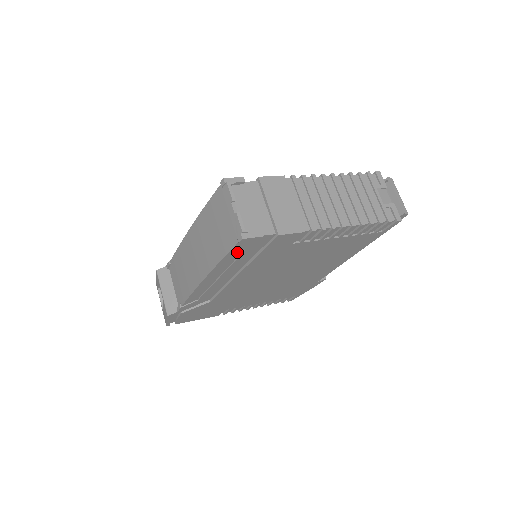
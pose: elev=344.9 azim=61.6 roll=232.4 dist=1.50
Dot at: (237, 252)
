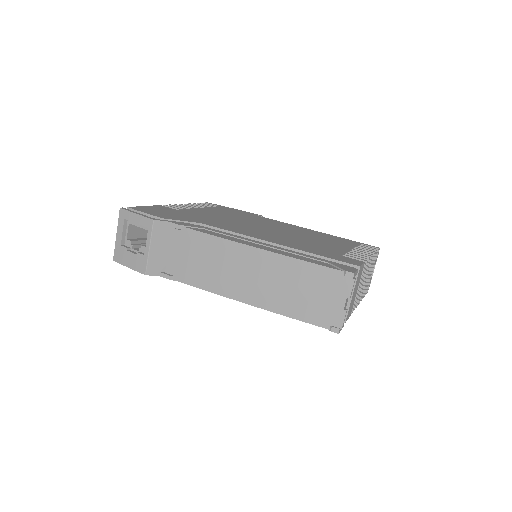
Dot at: occluded
